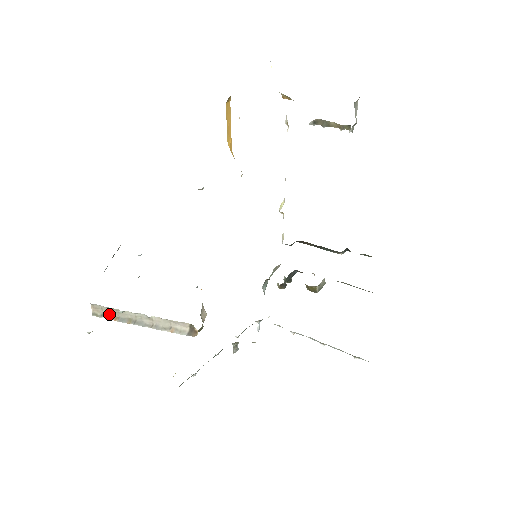
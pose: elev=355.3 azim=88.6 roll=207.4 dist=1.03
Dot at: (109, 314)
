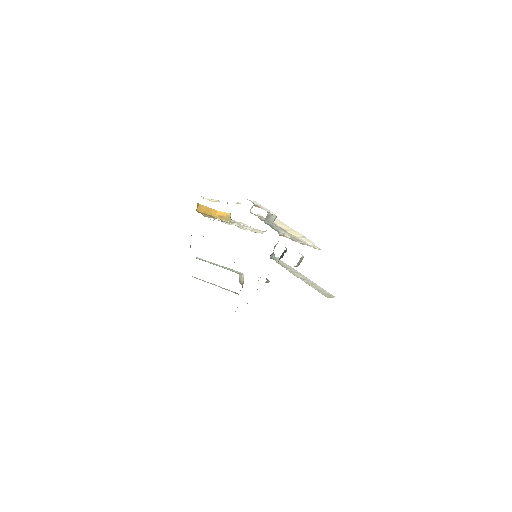
Dot at: (200, 279)
